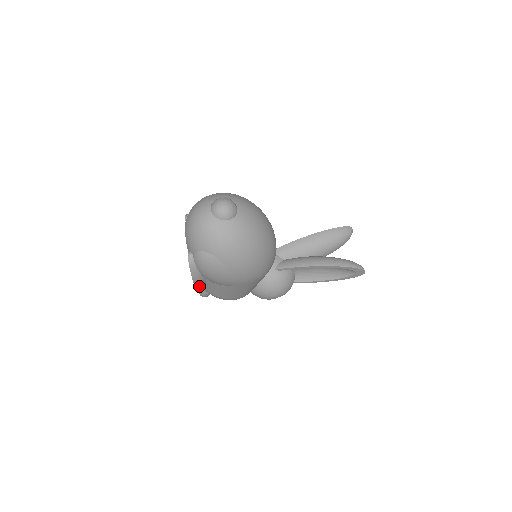
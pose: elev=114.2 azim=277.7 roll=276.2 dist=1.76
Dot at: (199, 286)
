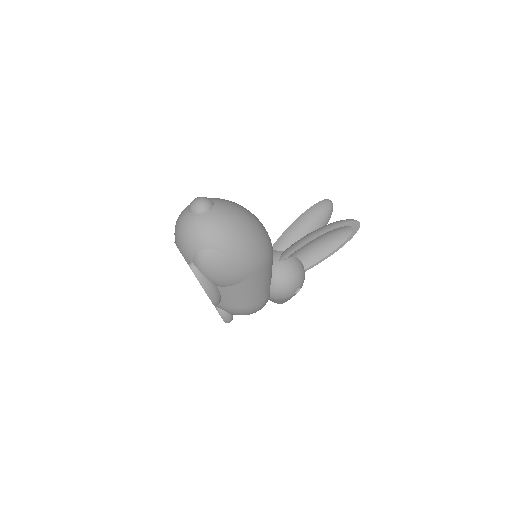
Dot at: (215, 299)
